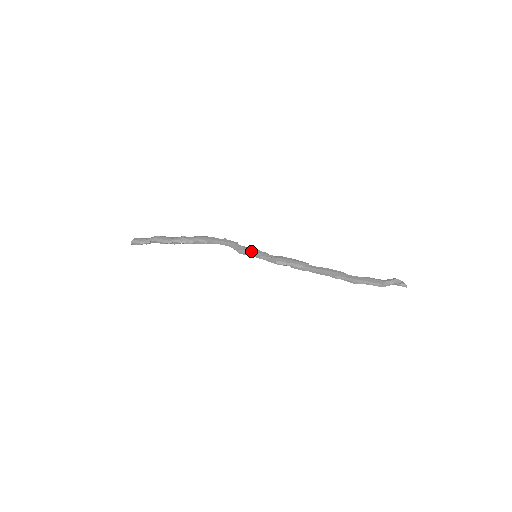
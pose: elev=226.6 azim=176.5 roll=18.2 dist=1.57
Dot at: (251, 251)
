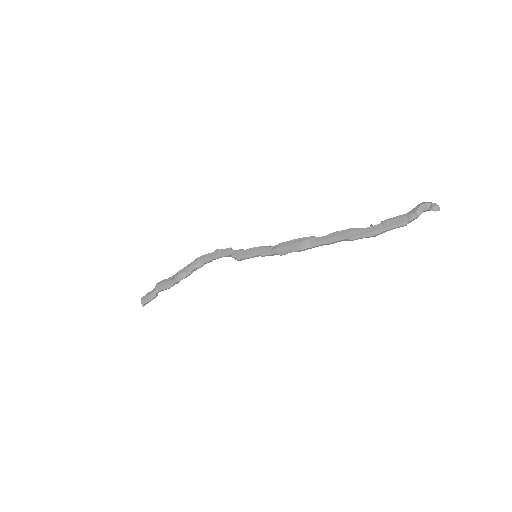
Dot at: (248, 253)
